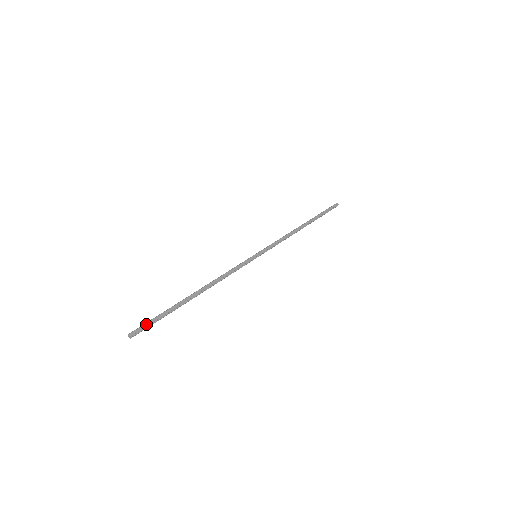
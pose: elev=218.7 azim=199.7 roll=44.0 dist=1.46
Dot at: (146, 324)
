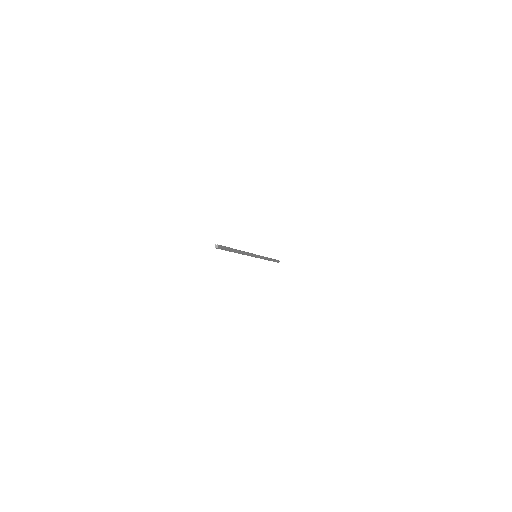
Dot at: (224, 247)
